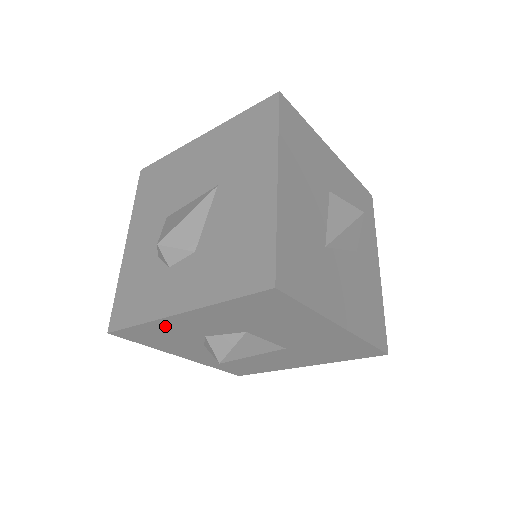
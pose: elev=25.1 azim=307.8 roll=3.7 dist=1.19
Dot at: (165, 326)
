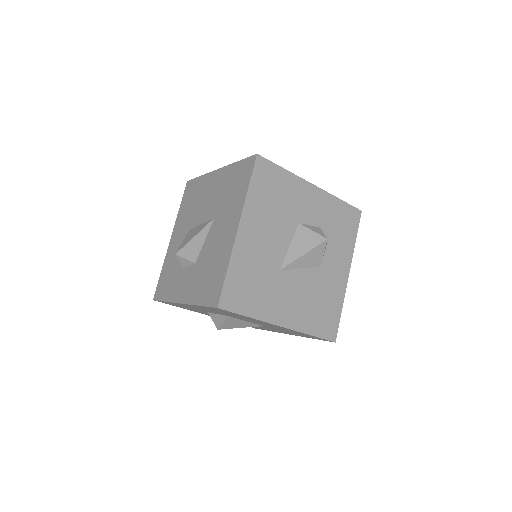
Dot at: occluded
